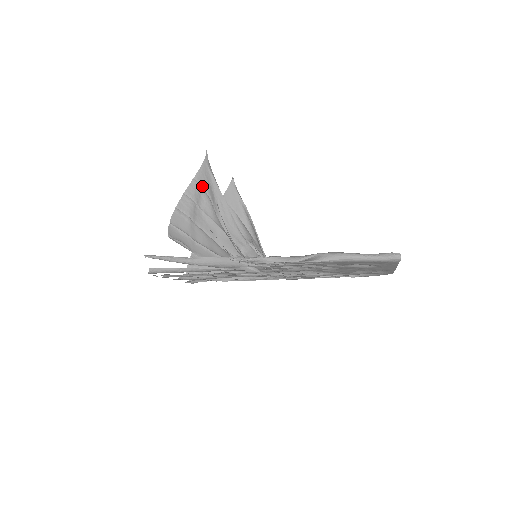
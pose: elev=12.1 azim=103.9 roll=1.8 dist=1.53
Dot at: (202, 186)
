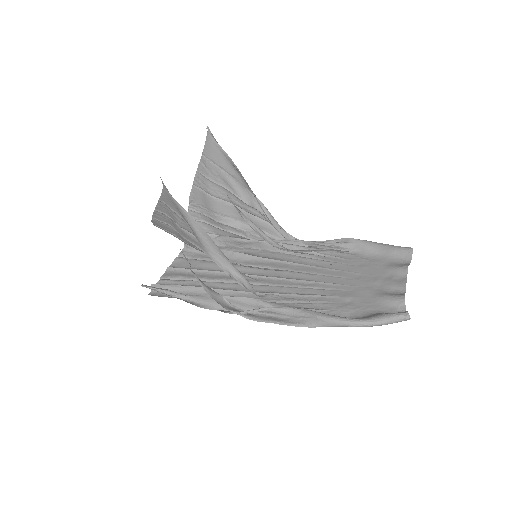
Dot at: (172, 209)
